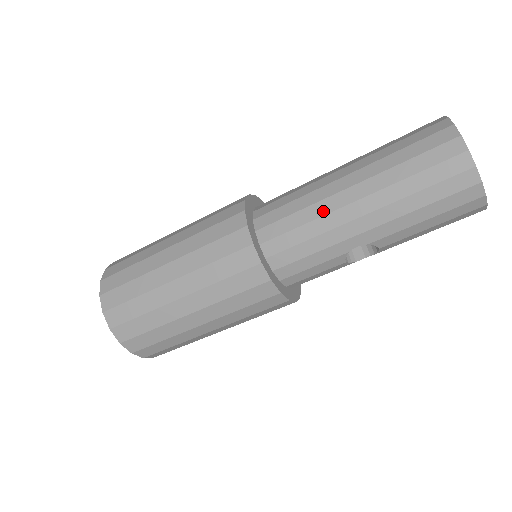
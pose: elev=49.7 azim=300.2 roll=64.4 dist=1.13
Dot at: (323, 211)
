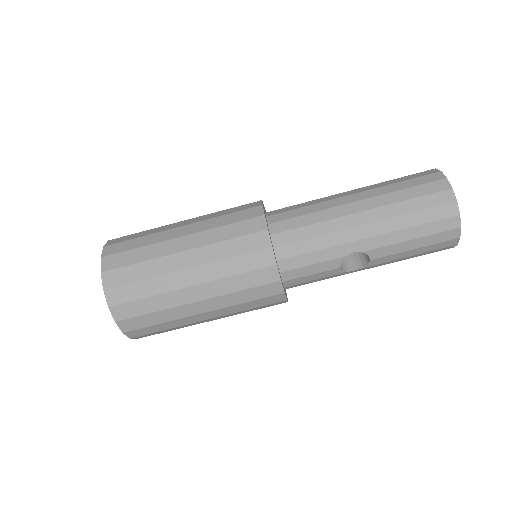
Dot at: (331, 216)
